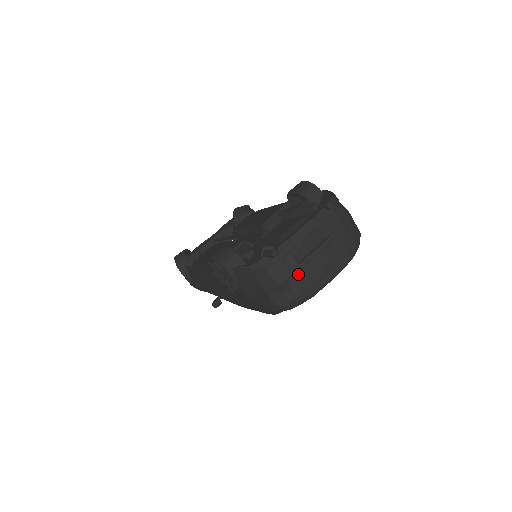
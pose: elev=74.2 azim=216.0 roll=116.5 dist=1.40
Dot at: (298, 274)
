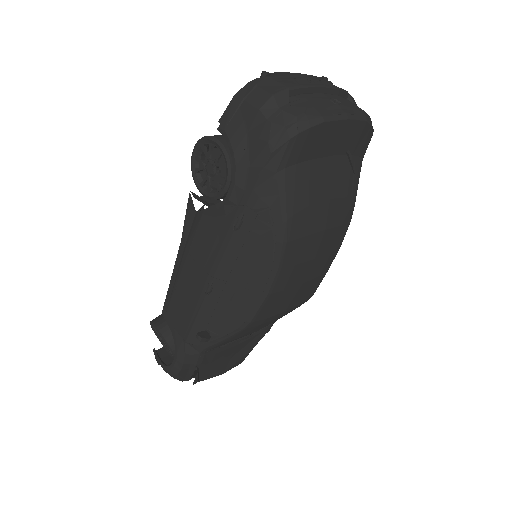
Dot at: (299, 96)
